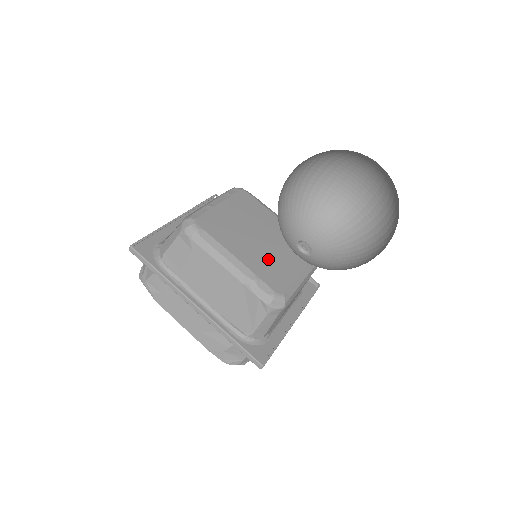
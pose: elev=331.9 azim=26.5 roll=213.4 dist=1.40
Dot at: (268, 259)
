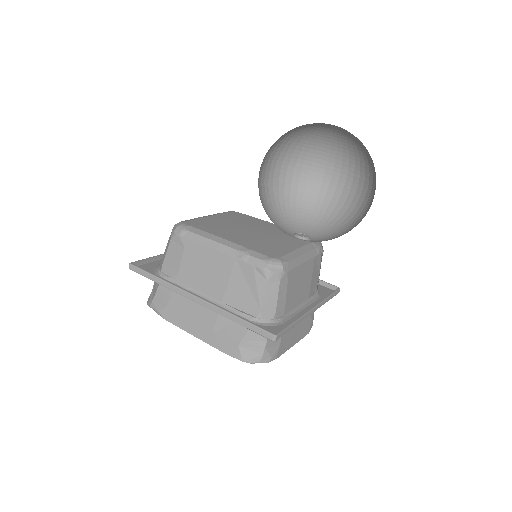
Dot at: (260, 241)
